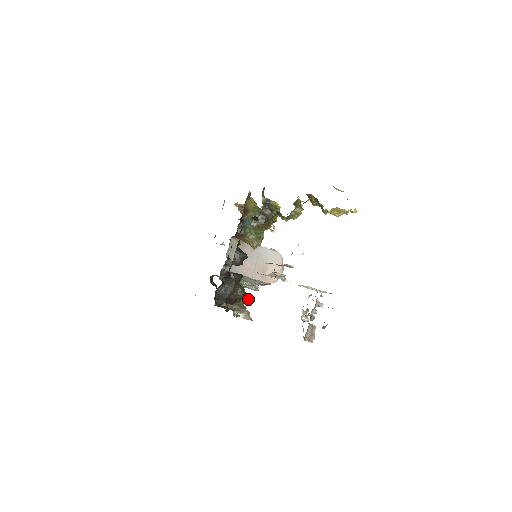
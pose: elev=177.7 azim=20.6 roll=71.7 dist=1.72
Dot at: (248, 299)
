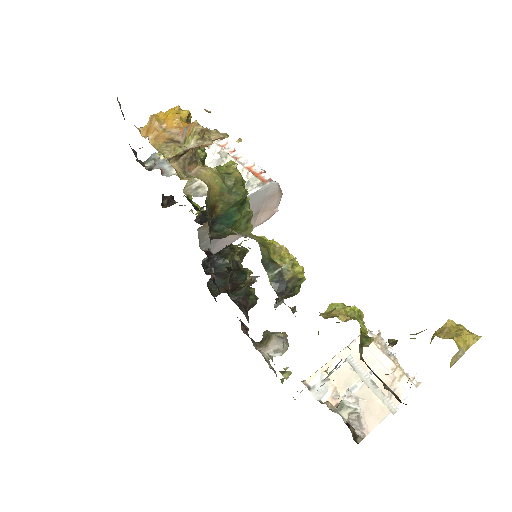
Dot at: (247, 252)
